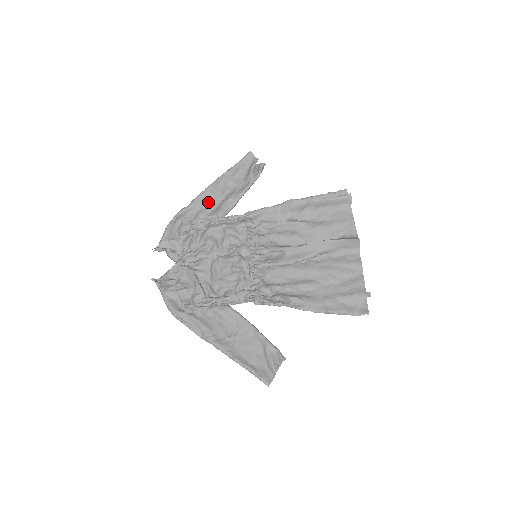
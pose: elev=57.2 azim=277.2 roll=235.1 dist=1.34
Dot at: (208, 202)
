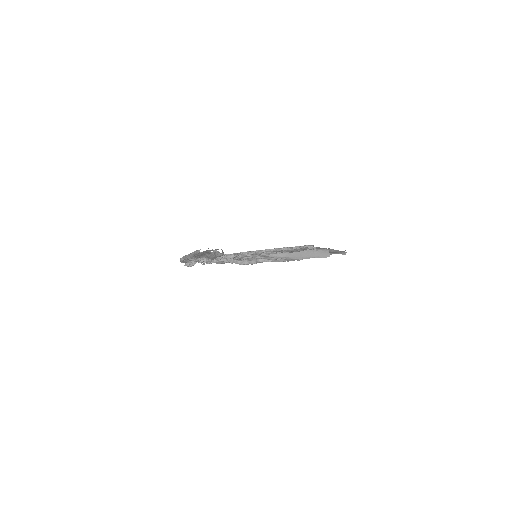
Dot at: (196, 256)
